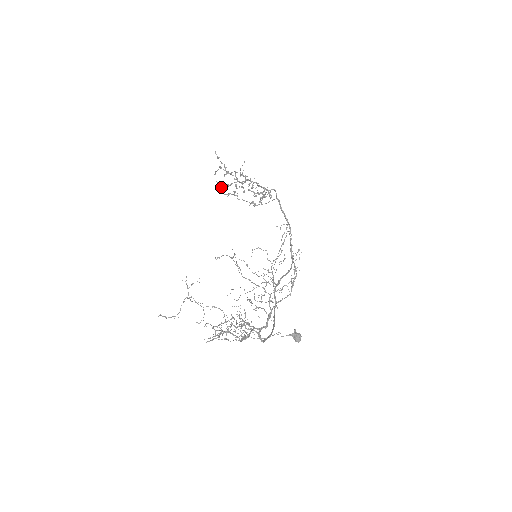
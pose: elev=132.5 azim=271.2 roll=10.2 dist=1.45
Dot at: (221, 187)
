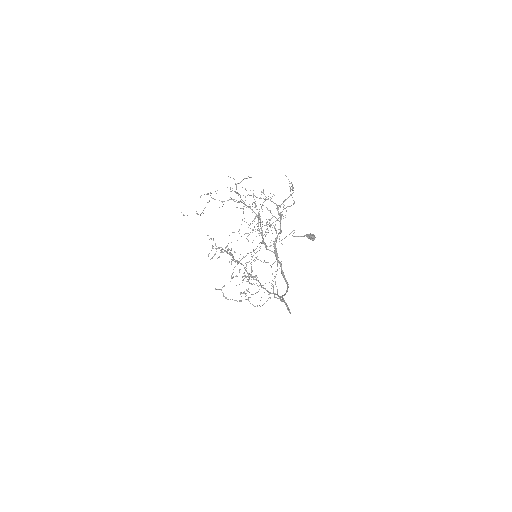
Dot at: (215, 253)
